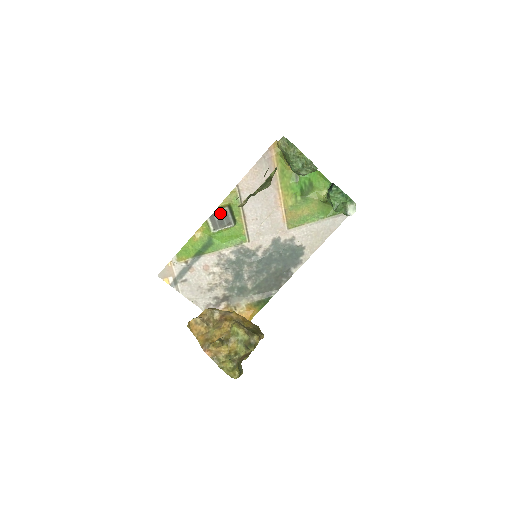
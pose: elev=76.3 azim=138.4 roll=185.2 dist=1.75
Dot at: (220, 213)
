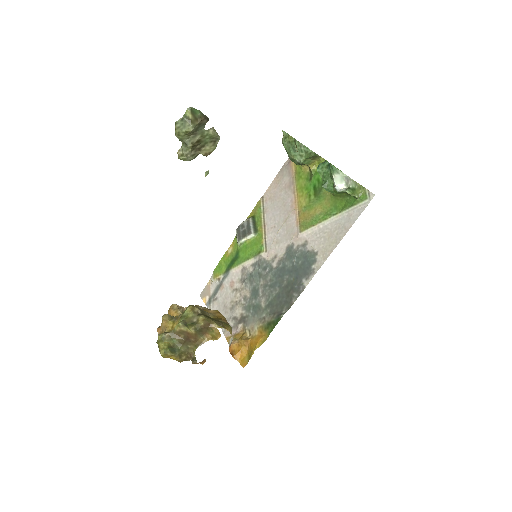
Dot at: (244, 224)
